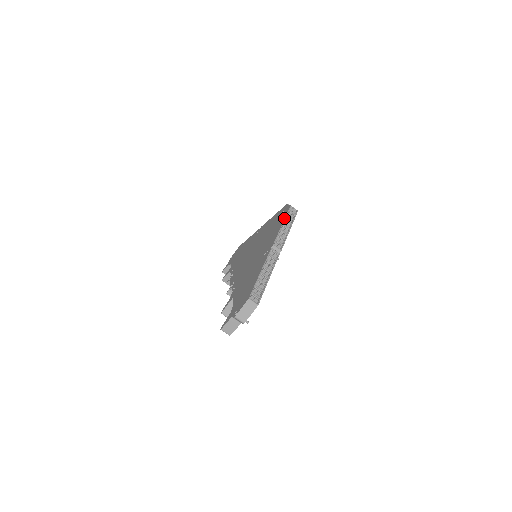
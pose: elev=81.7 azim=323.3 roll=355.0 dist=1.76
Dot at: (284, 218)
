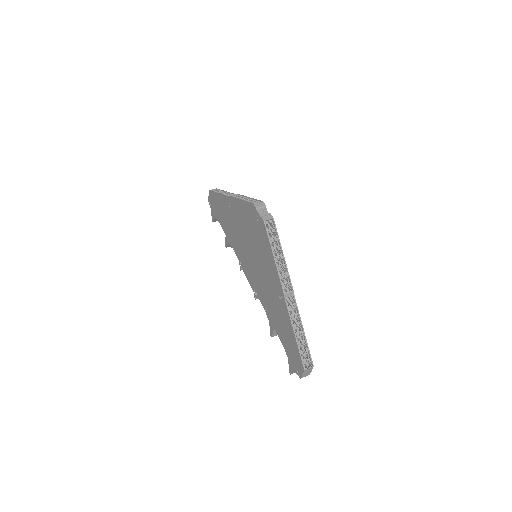
Dot at: (270, 247)
